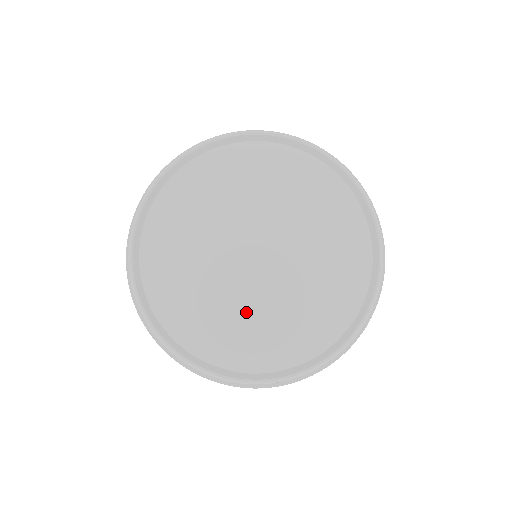
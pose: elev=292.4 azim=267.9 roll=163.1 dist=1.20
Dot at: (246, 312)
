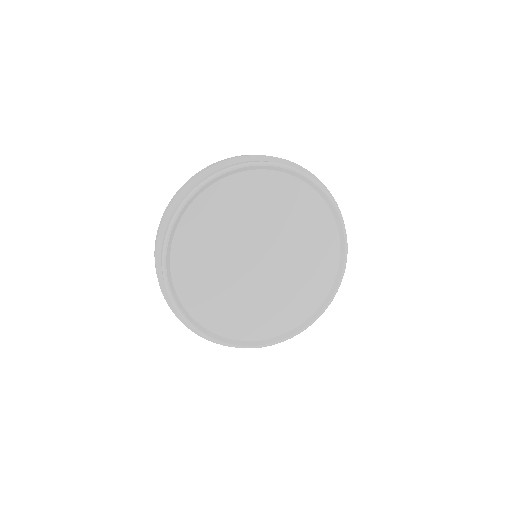
Dot at: (268, 299)
